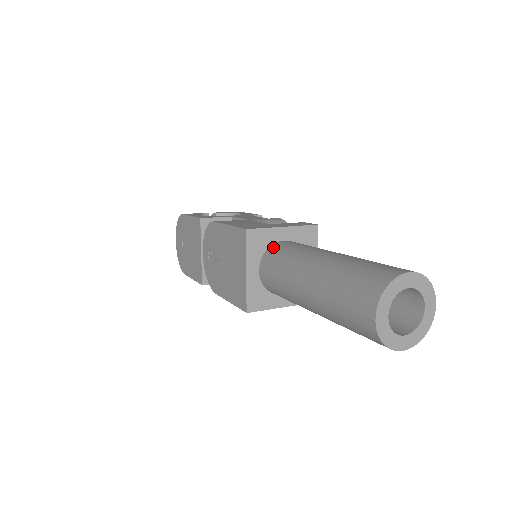
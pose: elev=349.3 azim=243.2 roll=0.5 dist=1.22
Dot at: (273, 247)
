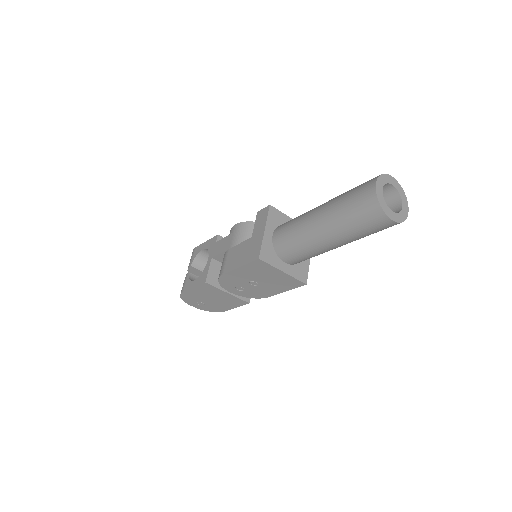
Dot at: (277, 246)
